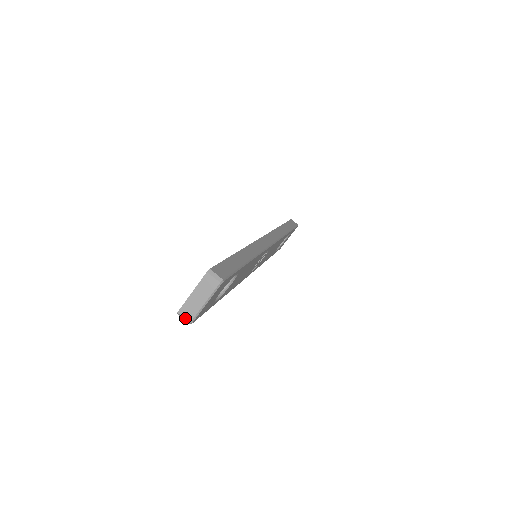
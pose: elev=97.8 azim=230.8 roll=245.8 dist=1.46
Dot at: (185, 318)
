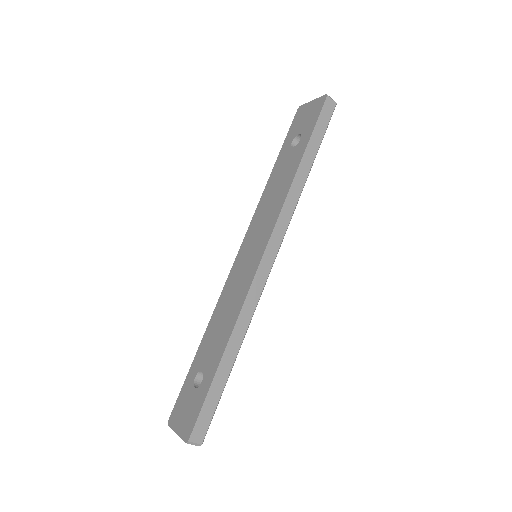
Dot at: occluded
